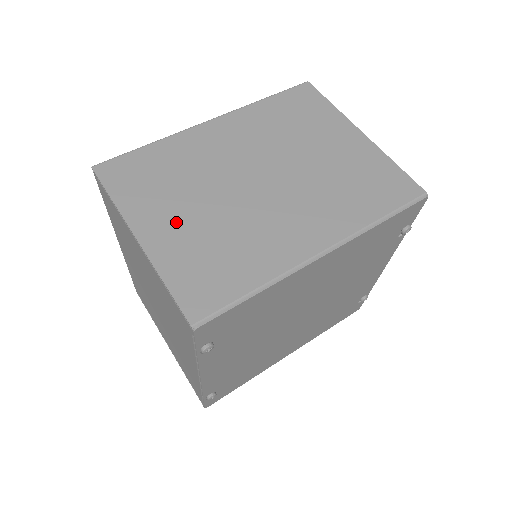
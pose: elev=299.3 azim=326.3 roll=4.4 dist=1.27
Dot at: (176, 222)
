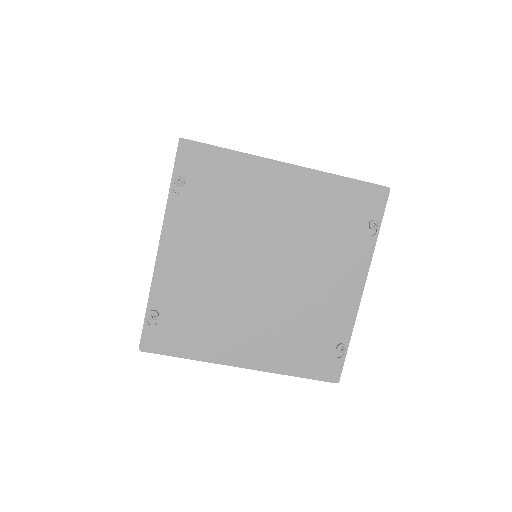
Dot at: occluded
